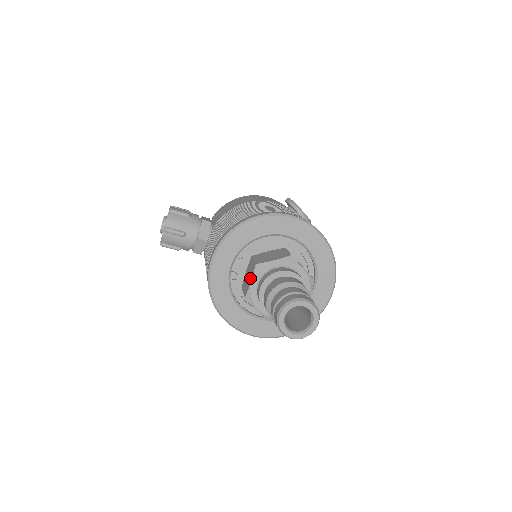
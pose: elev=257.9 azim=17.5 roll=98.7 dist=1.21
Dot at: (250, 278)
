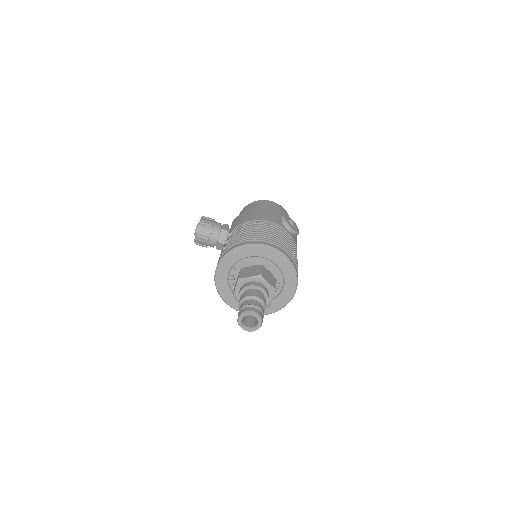
Dot at: (236, 285)
